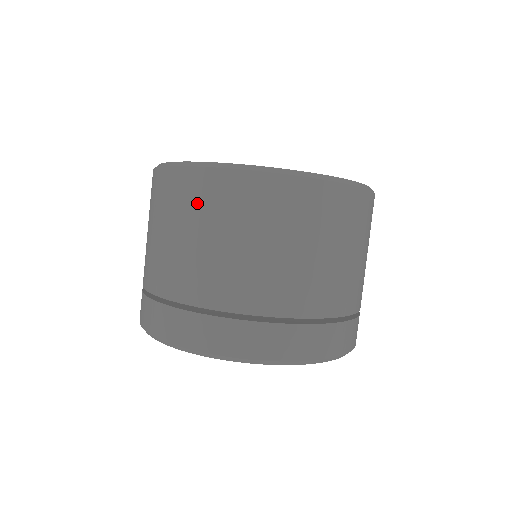
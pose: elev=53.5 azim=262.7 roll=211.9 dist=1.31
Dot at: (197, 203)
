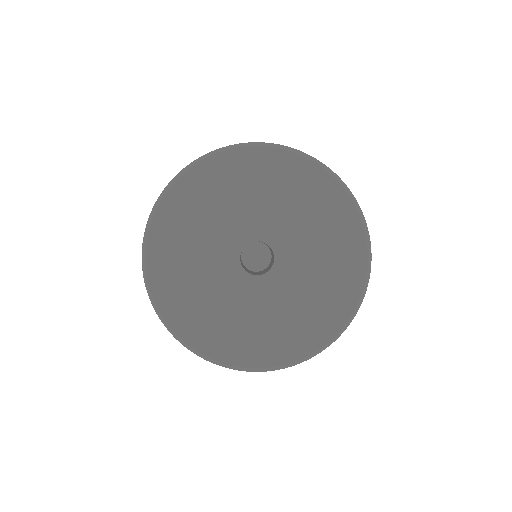
Dot at: occluded
